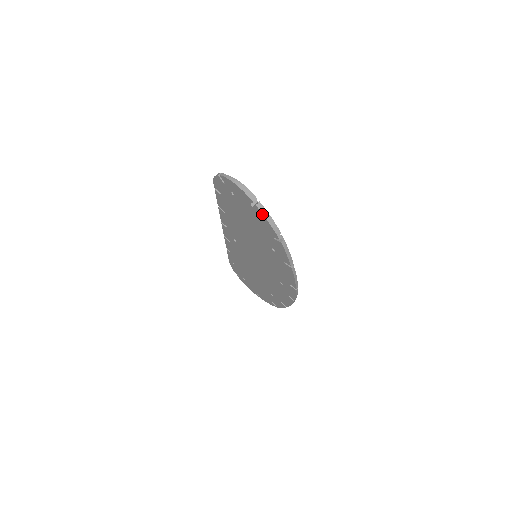
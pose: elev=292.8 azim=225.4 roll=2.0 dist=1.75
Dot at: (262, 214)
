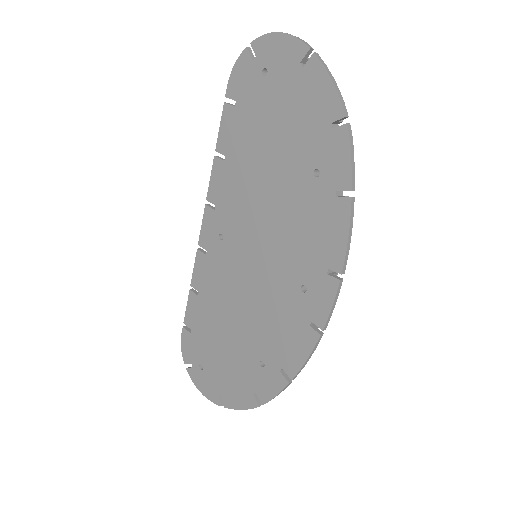
Dot at: (322, 67)
